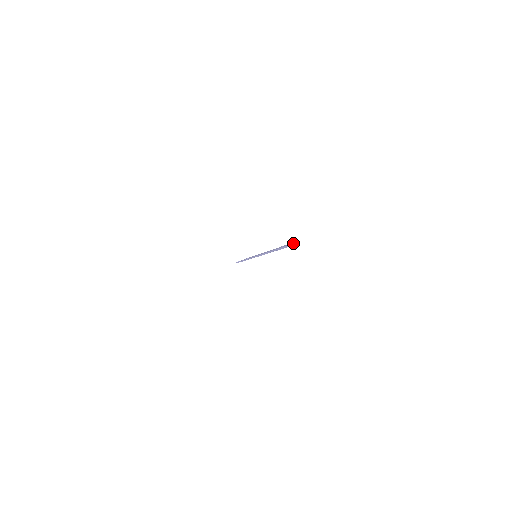
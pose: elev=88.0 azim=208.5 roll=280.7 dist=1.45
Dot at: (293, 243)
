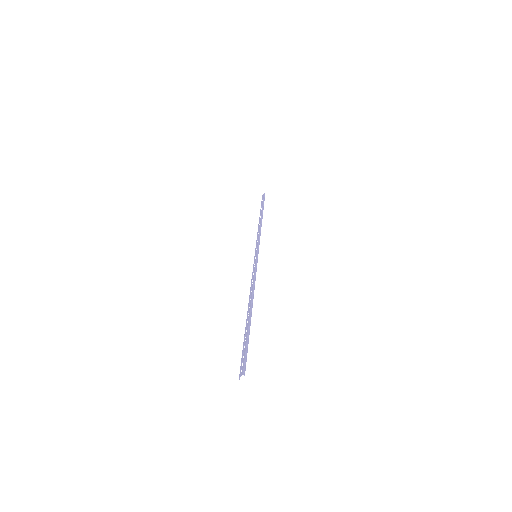
Dot at: (244, 366)
